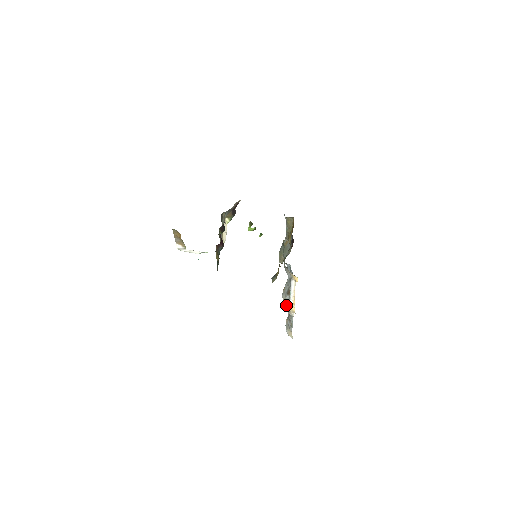
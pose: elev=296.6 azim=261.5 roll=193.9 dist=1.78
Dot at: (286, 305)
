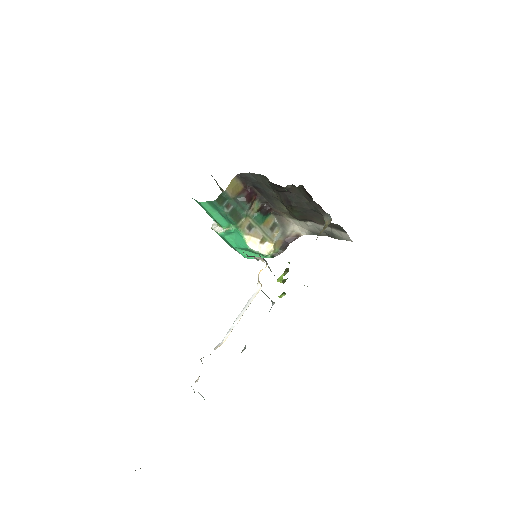
Dot at: occluded
